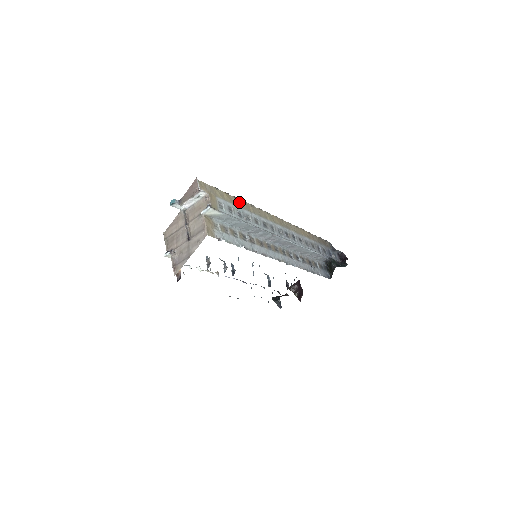
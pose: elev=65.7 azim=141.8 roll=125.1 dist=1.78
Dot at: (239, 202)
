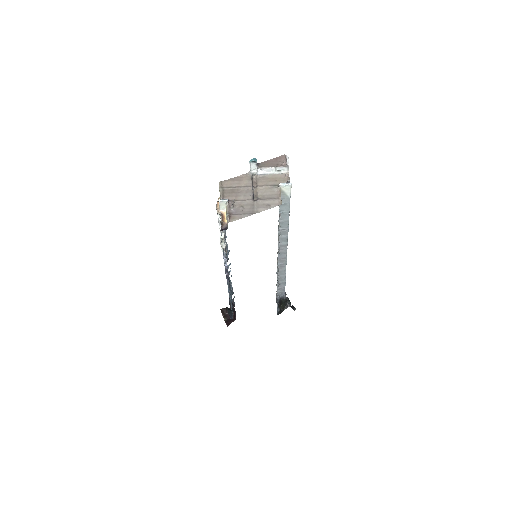
Dot at: occluded
